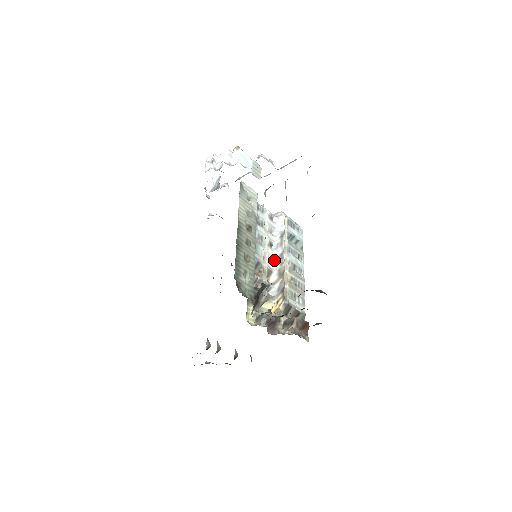
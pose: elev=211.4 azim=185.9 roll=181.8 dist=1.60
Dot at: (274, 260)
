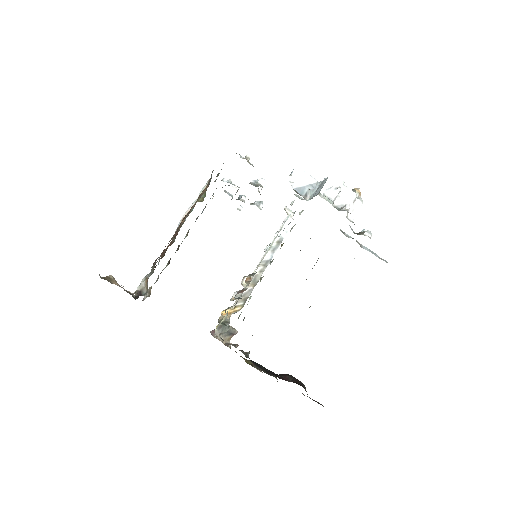
Dot at: (259, 262)
